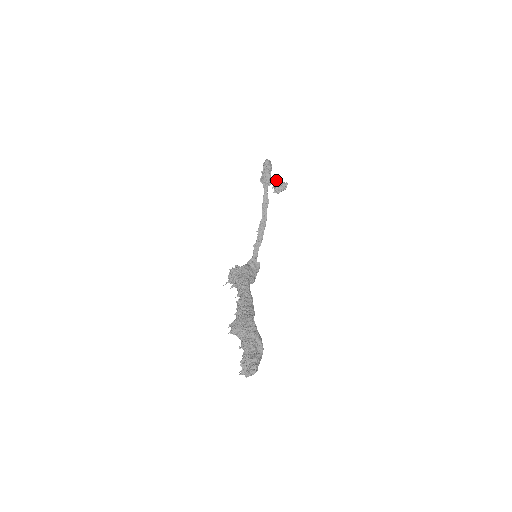
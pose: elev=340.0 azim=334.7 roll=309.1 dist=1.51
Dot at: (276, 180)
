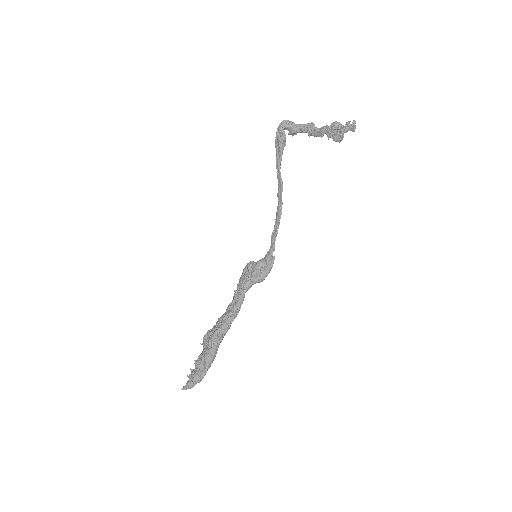
Dot at: (328, 128)
